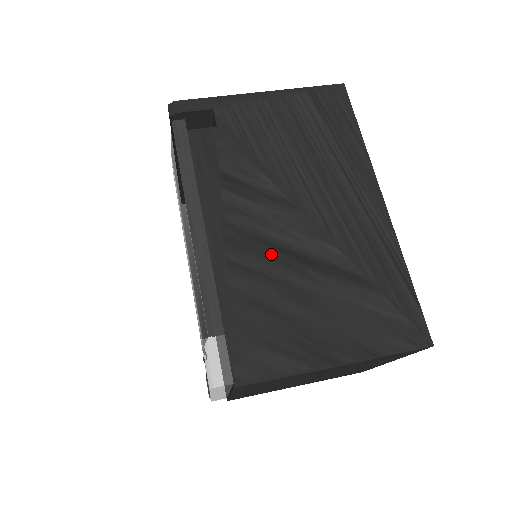
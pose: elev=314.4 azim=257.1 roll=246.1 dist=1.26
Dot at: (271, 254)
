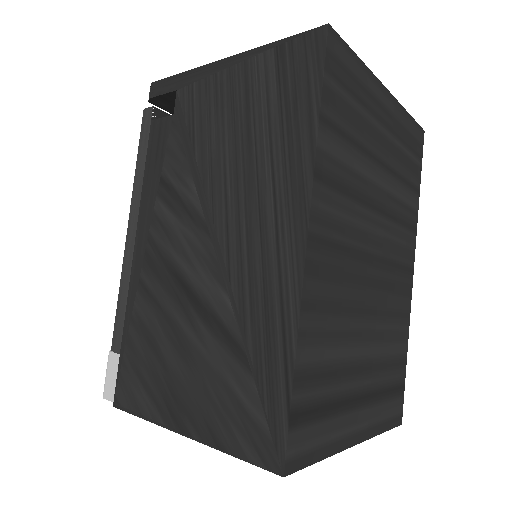
Dot at: (171, 284)
